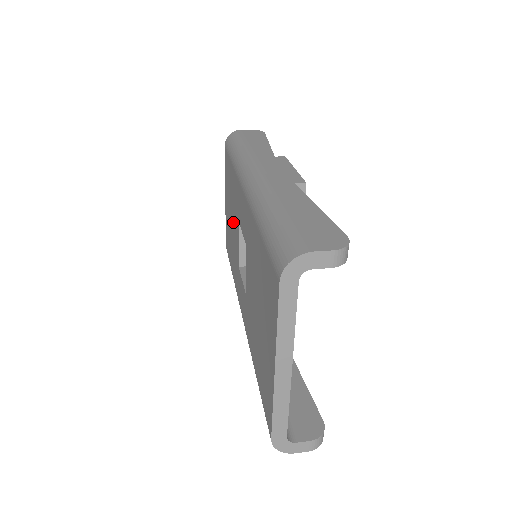
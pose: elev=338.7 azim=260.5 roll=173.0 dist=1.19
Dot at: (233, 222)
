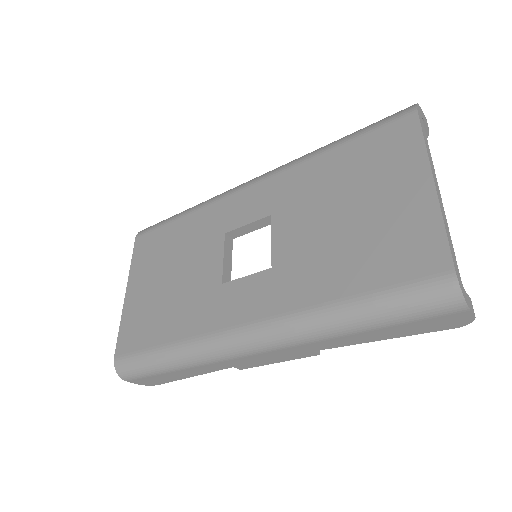
Dot at: (187, 265)
